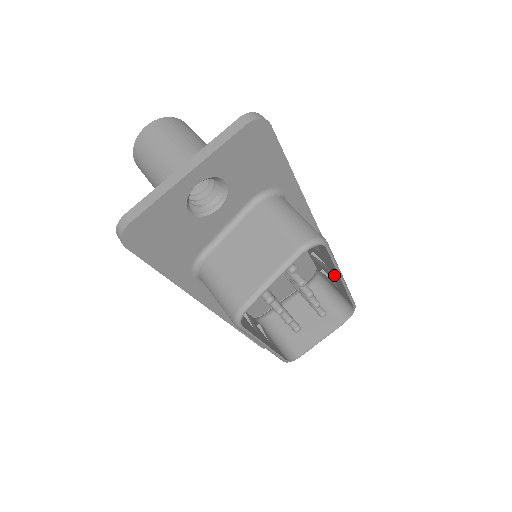
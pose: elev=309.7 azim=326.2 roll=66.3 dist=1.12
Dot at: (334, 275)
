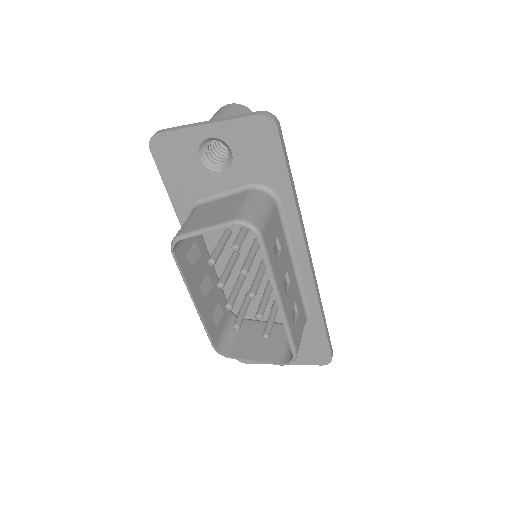
Dot at: occluded
